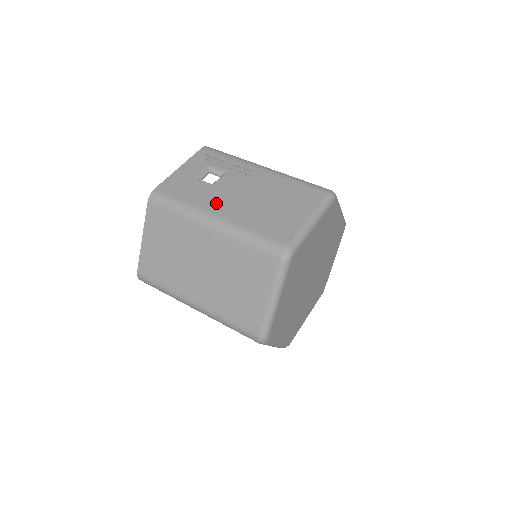
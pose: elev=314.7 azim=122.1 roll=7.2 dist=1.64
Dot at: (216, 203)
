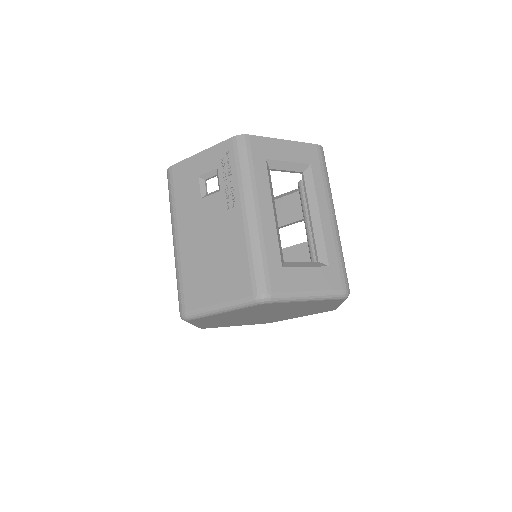
Dot at: (186, 223)
